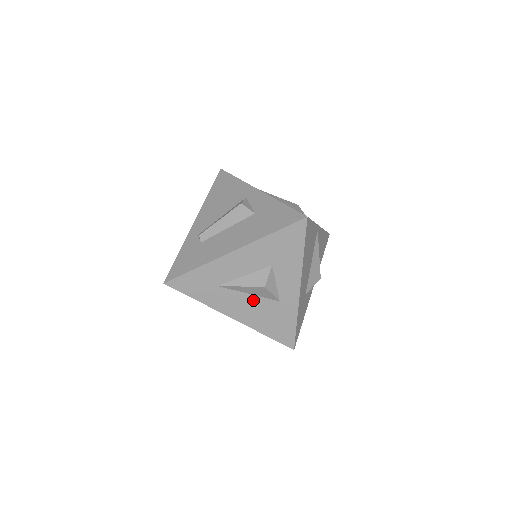
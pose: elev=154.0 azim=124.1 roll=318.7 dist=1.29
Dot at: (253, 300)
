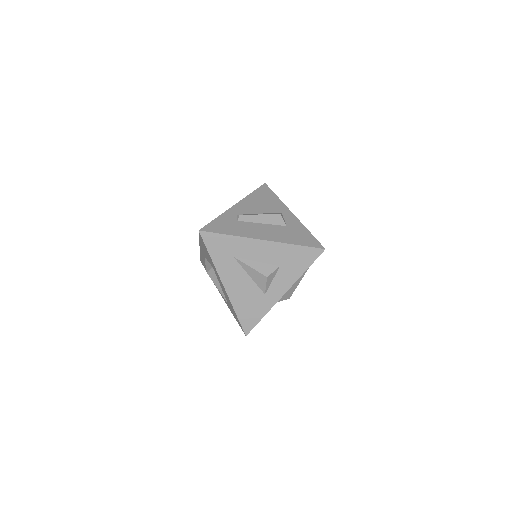
Dot at: (248, 282)
